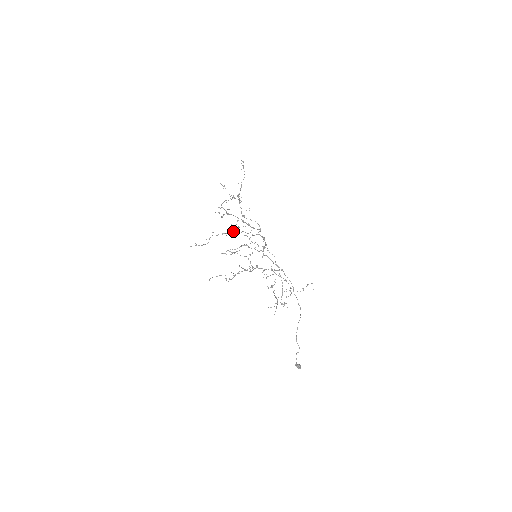
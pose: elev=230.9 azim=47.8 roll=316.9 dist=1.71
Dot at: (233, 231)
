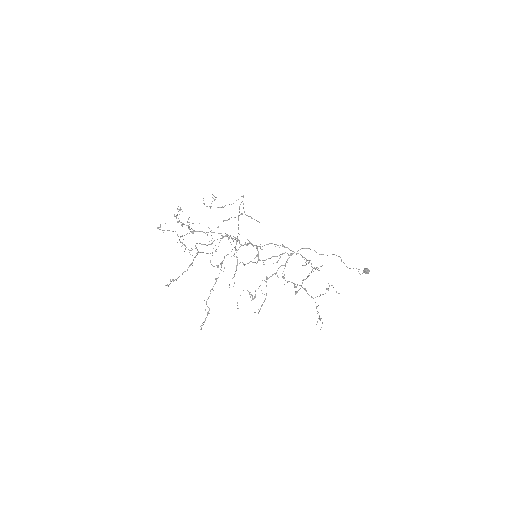
Dot at: occluded
